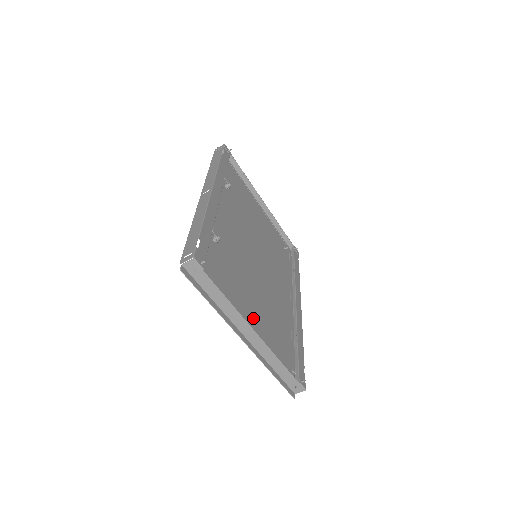
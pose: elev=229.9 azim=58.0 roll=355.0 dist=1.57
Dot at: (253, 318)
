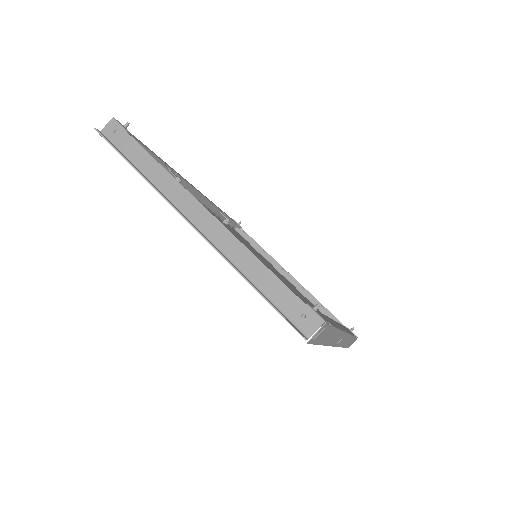
Dot at: occluded
